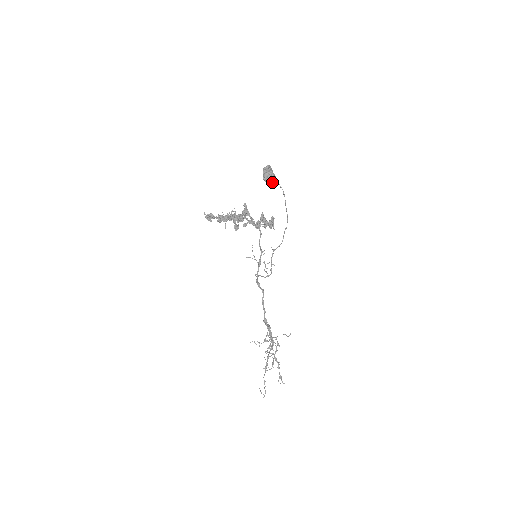
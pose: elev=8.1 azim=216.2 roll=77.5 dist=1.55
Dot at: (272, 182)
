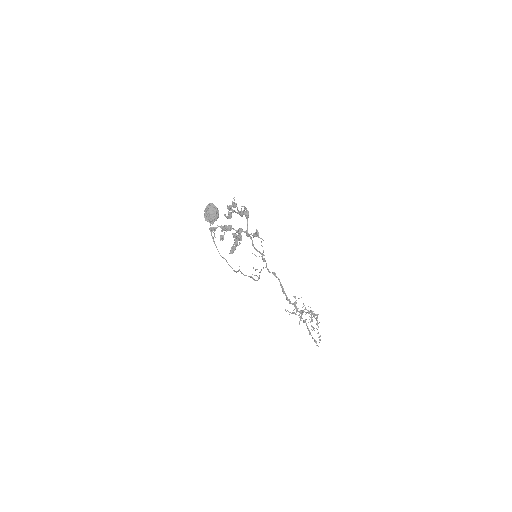
Dot at: (211, 222)
